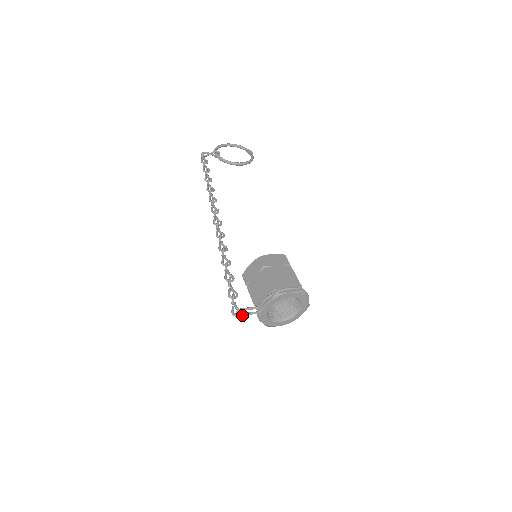
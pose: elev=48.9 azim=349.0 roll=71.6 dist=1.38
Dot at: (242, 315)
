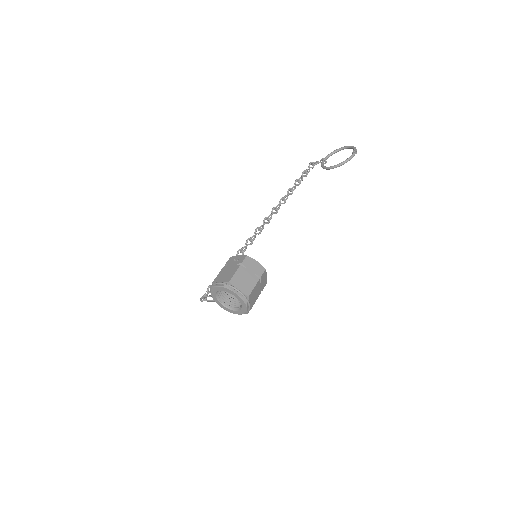
Dot at: (208, 301)
